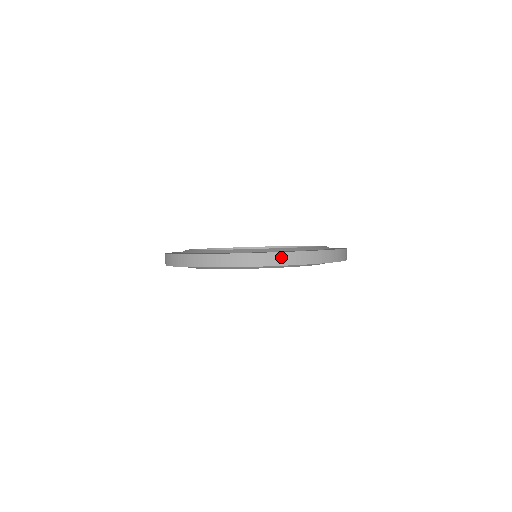
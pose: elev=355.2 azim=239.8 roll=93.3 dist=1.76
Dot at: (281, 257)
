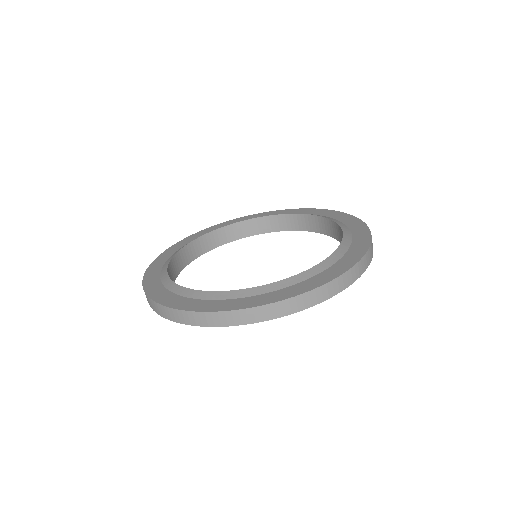
Dot at: (290, 304)
